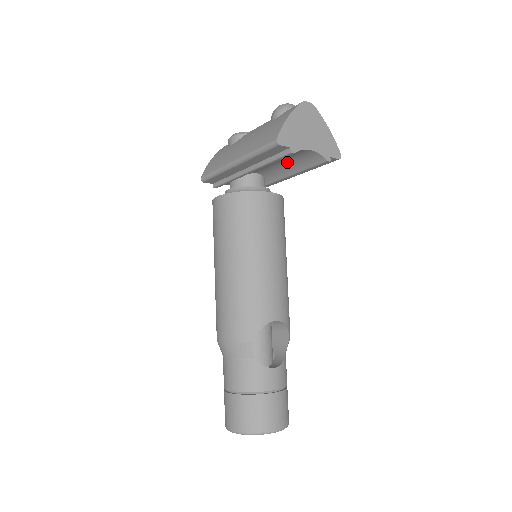
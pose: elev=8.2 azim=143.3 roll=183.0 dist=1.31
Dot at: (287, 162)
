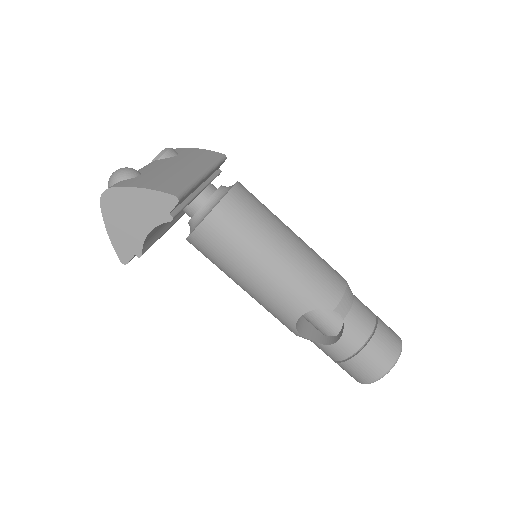
Dot at: occluded
